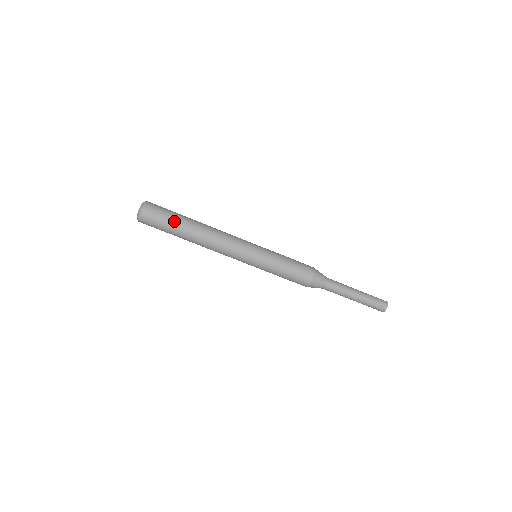
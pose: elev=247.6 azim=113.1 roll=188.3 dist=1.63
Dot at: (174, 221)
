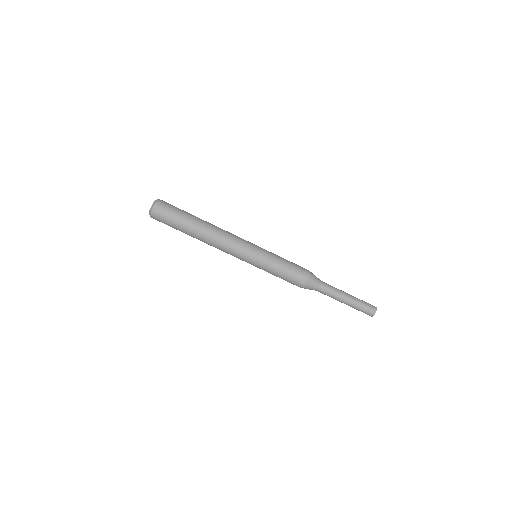
Dot at: (182, 219)
